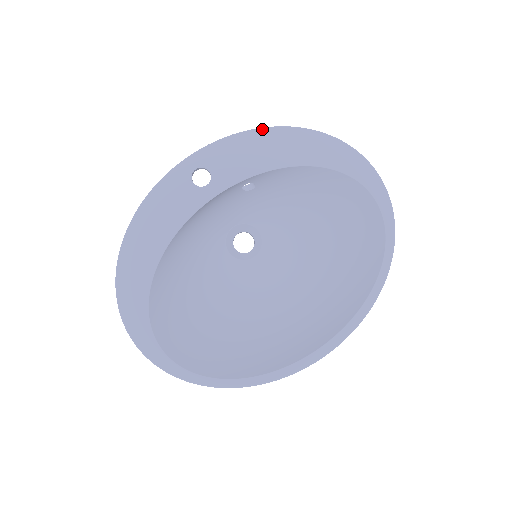
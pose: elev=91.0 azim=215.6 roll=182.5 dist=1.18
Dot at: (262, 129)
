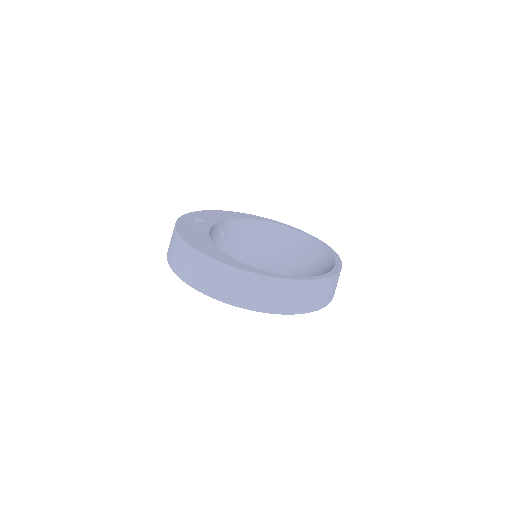
Dot at: (209, 210)
